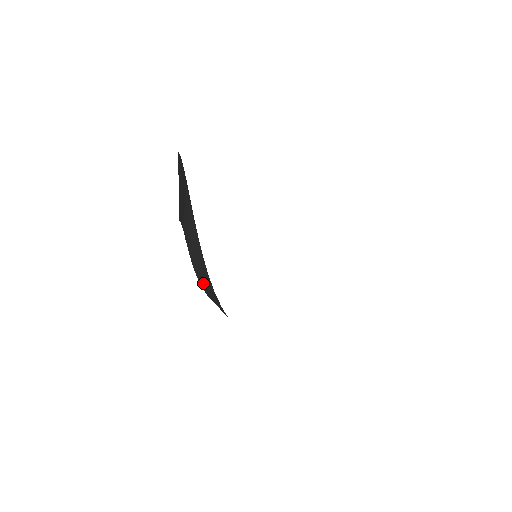
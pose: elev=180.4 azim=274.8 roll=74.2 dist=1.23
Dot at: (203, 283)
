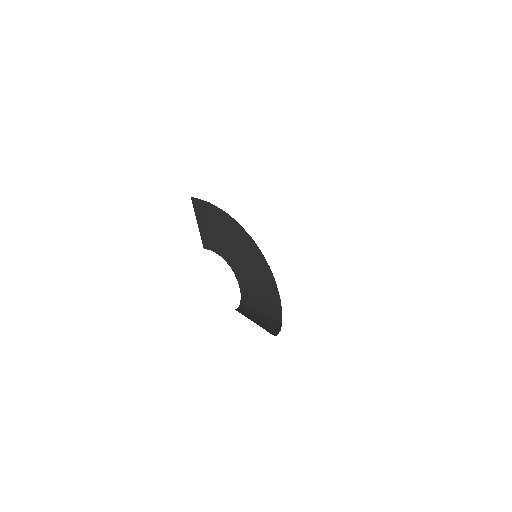
Dot at: (254, 301)
